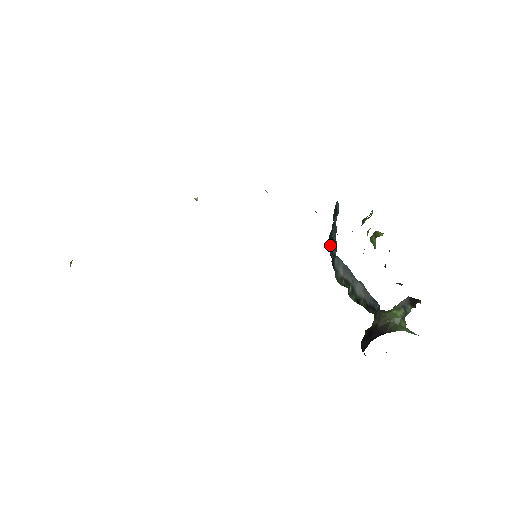
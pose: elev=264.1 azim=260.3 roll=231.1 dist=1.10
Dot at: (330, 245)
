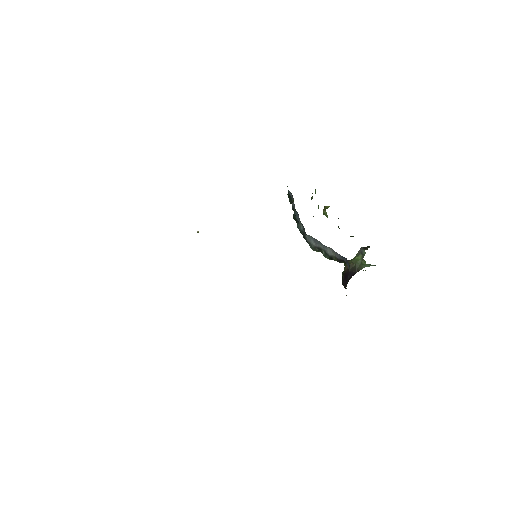
Dot at: (297, 226)
